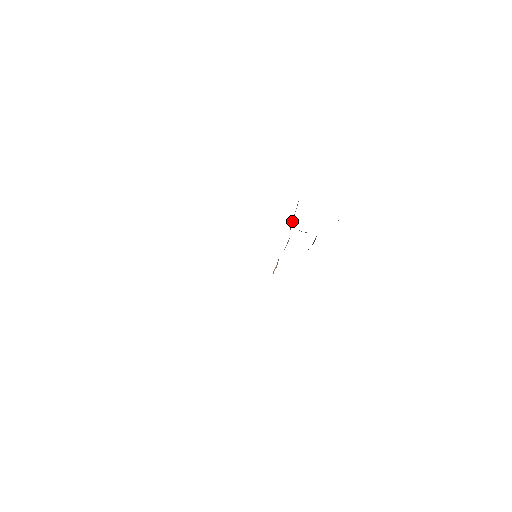
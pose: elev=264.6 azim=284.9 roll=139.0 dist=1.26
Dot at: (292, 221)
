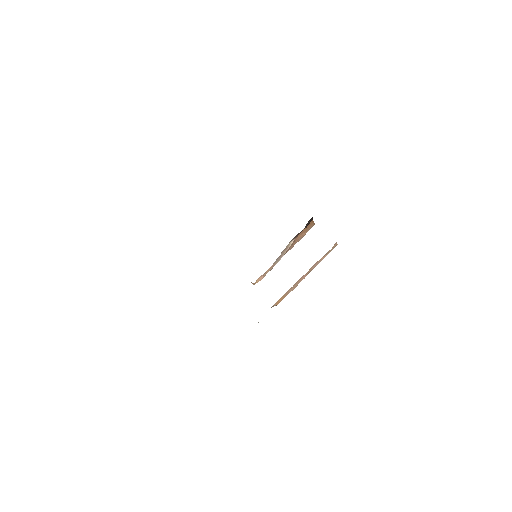
Dot at: (299, 236)
